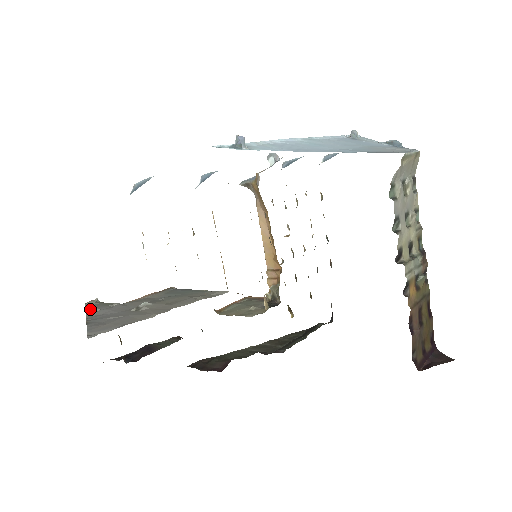
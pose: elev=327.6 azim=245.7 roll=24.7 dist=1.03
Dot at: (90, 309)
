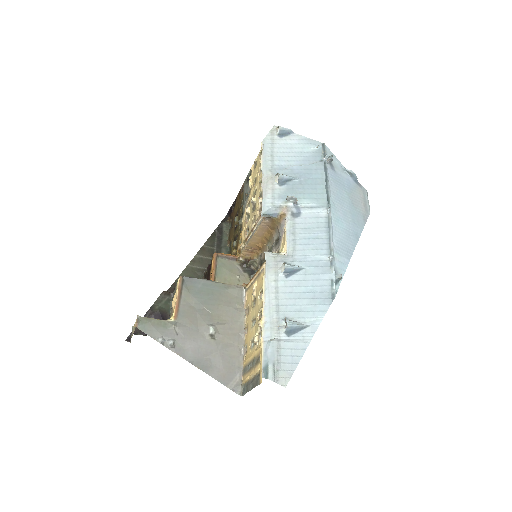
Dot at: (164, 341)
